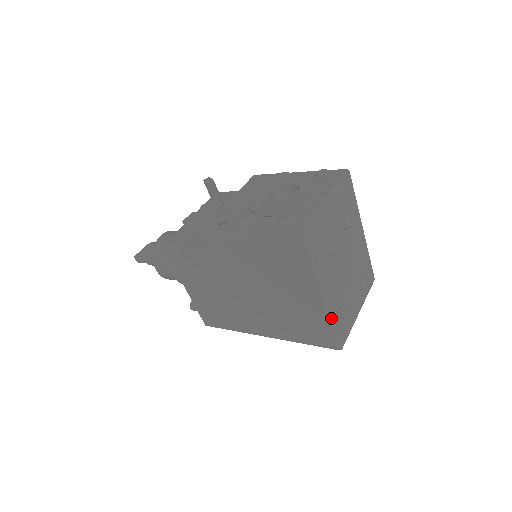
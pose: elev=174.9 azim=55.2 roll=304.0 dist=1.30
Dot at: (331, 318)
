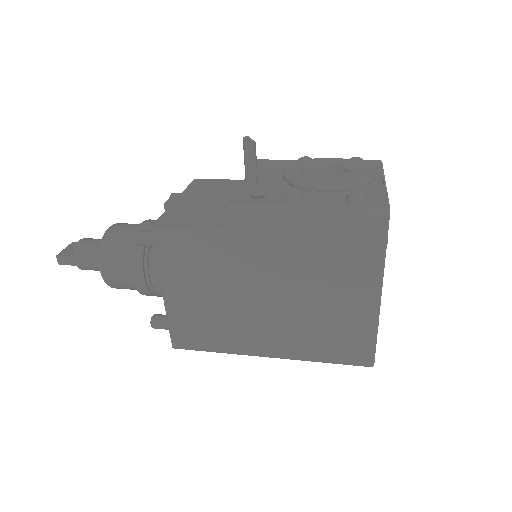
Dot at: (378, 324)
